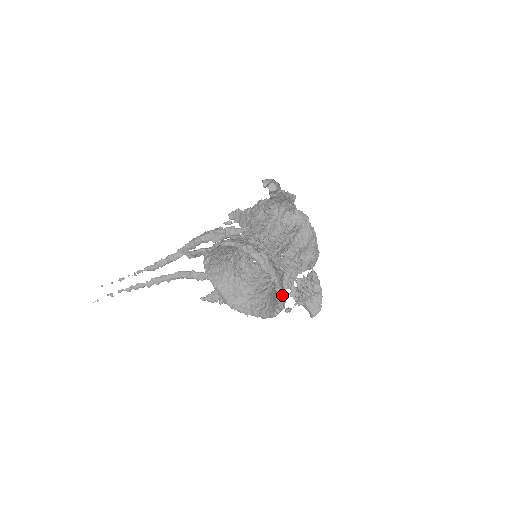
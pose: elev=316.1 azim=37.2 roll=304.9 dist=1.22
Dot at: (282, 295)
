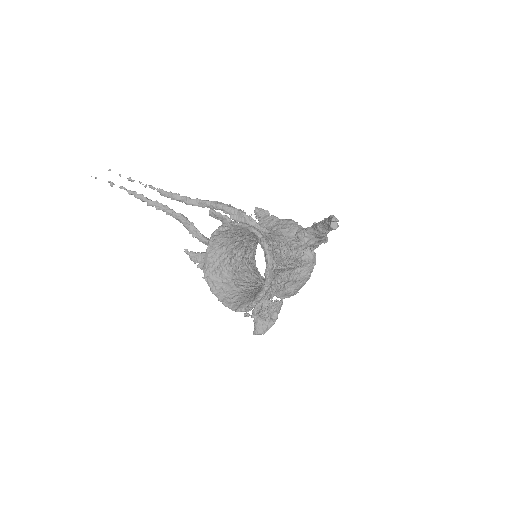
Dot at: (259, 301)
